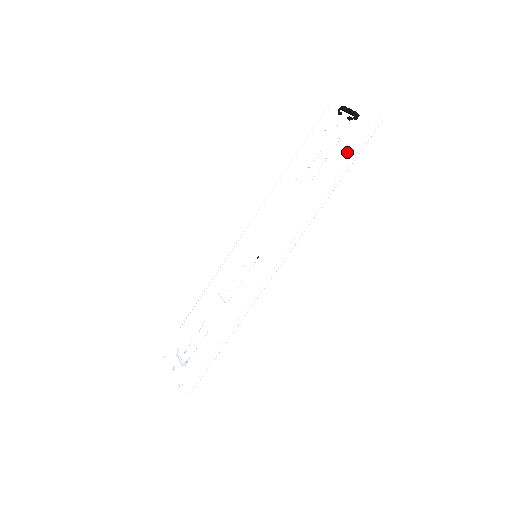
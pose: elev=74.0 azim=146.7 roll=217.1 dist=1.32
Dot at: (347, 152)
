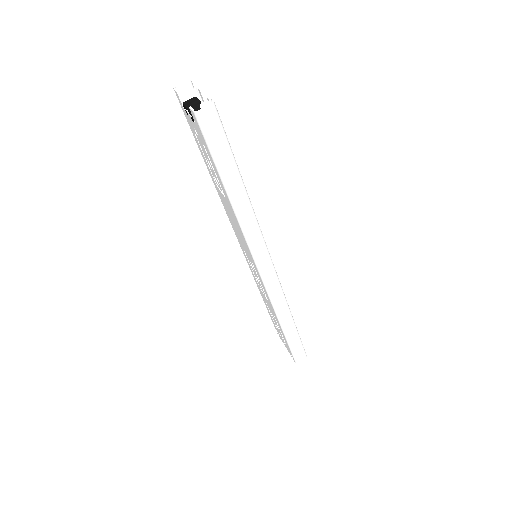
Dot at: (214, 161)
